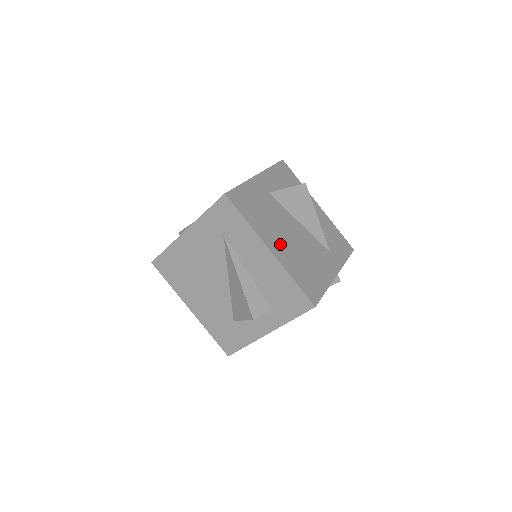
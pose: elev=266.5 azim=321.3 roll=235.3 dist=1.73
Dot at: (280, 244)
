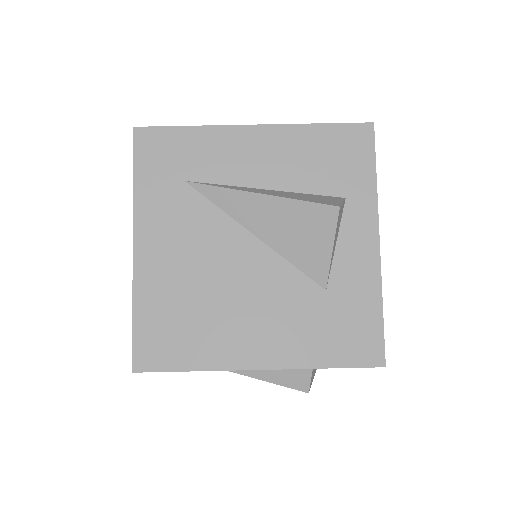
Dot at: occluded
